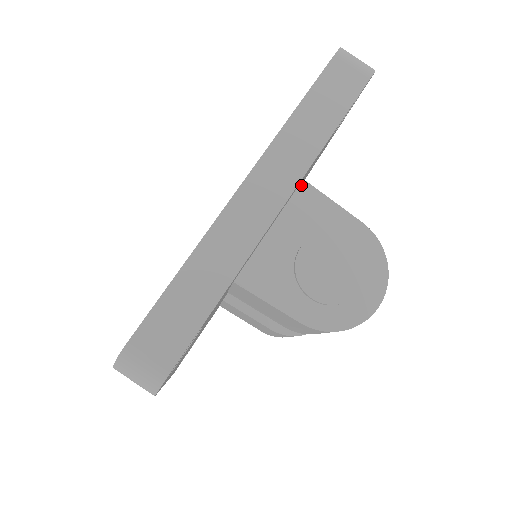
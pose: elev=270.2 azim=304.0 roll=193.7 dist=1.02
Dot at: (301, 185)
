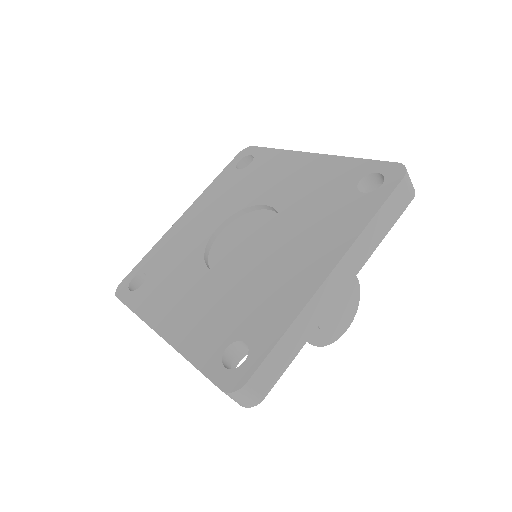
Dot at: occluded
